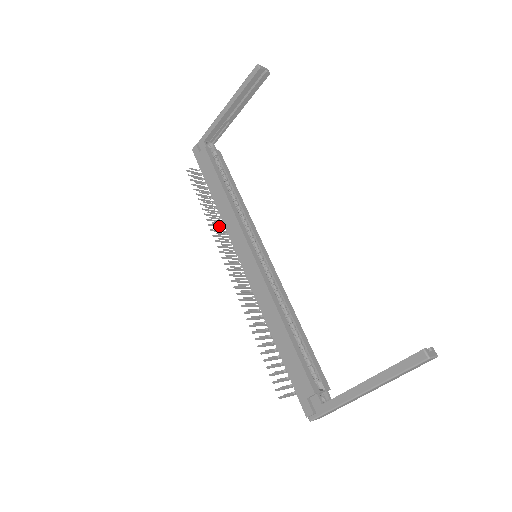
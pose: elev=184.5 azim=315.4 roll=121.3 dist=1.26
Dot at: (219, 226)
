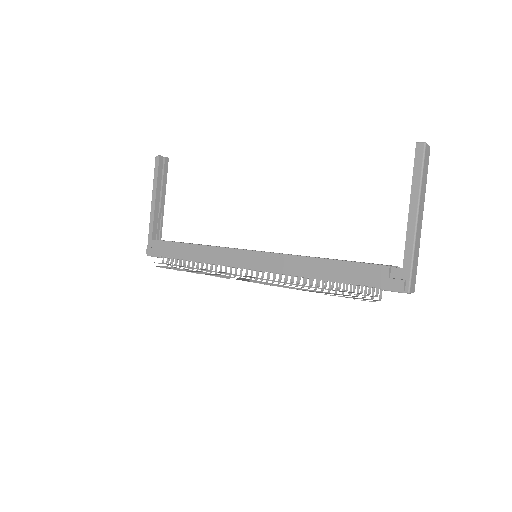
Dot at: occluded
